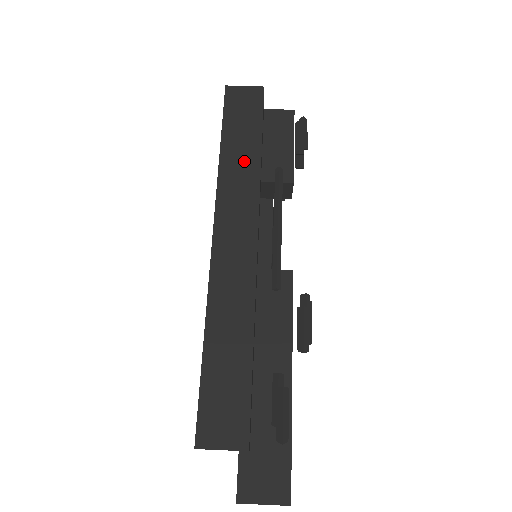
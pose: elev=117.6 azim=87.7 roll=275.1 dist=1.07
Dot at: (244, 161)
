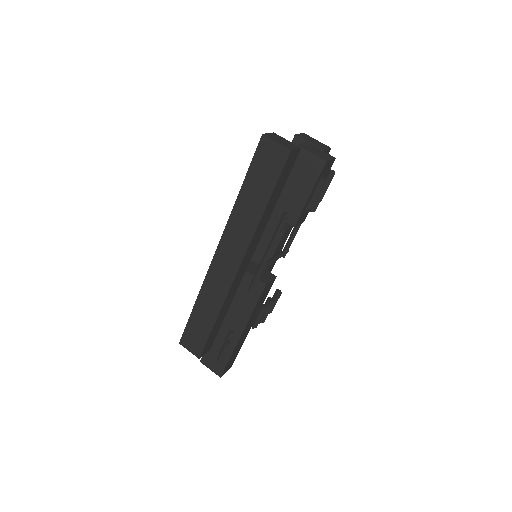
Dot at: (250, 212)
